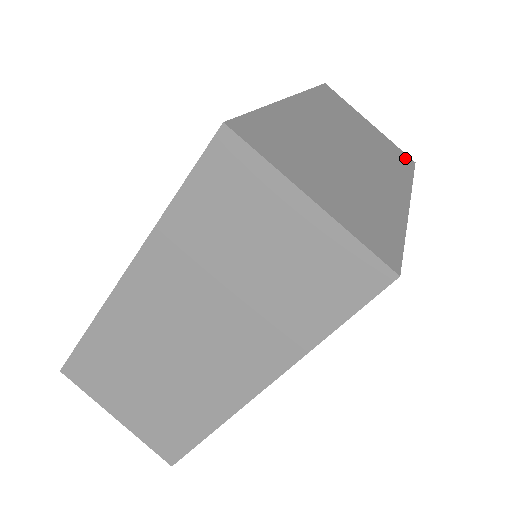
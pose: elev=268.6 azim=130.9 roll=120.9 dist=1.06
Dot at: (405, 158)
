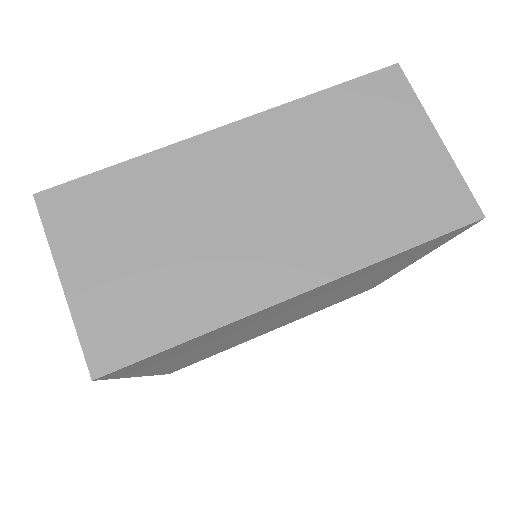
Dot at: occluded
